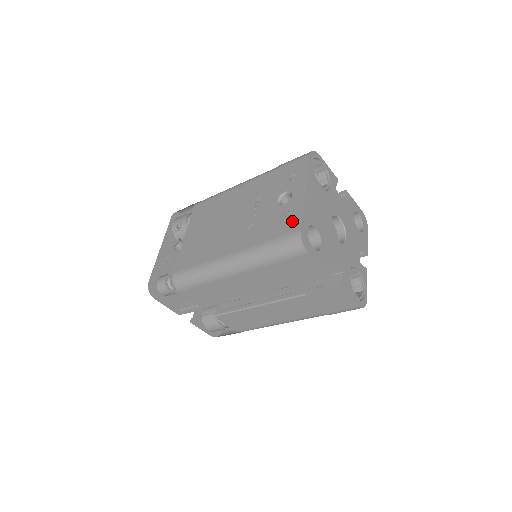
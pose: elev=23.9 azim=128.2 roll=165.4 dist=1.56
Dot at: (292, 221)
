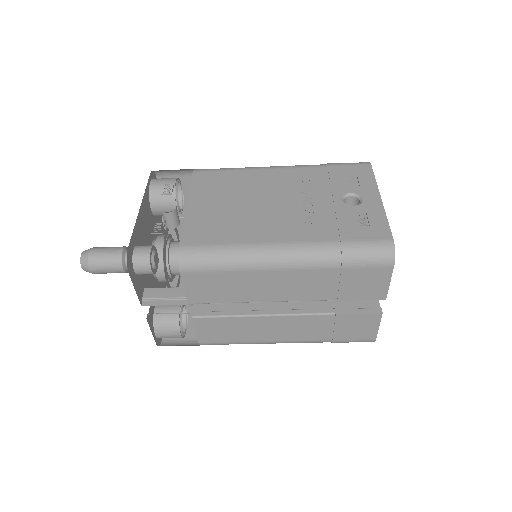
Dot at: (376, 226)
